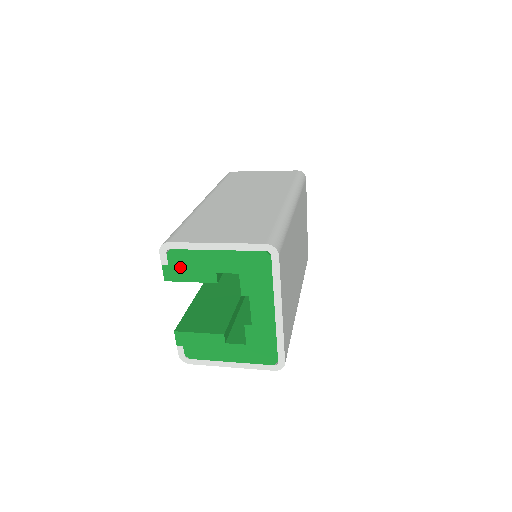
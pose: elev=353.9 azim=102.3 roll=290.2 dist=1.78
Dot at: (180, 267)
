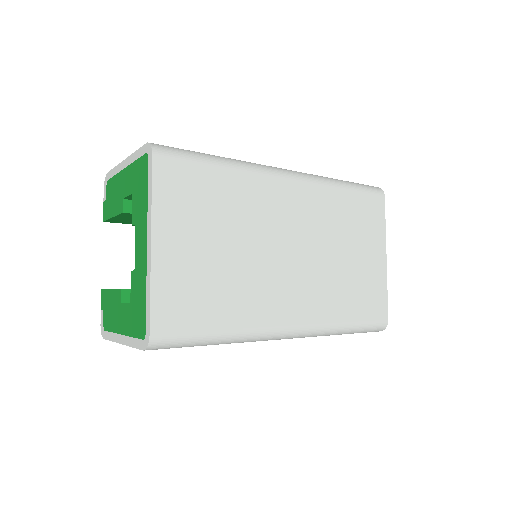
Dot at: (110, 200)
